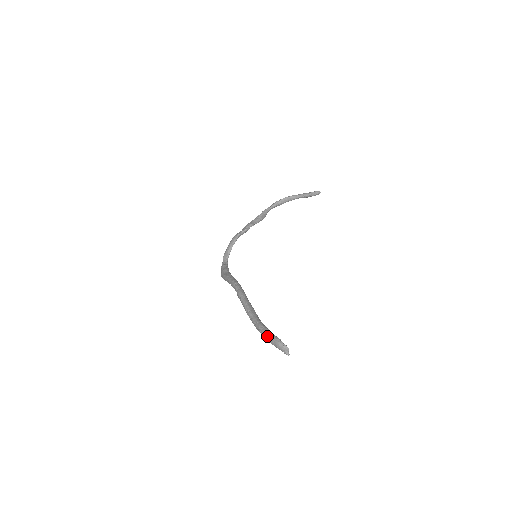
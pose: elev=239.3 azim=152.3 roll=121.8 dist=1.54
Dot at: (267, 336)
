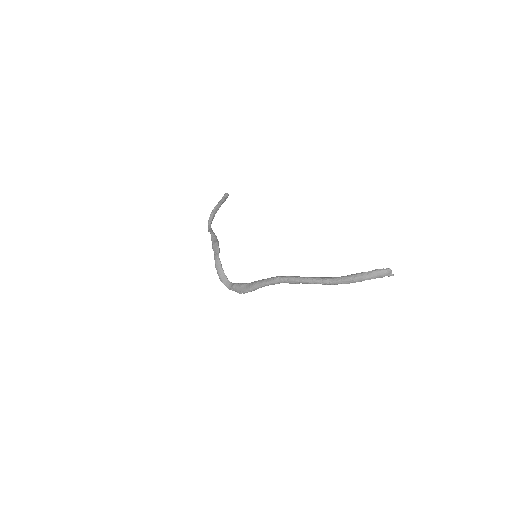
Dot at: (365, 277)
